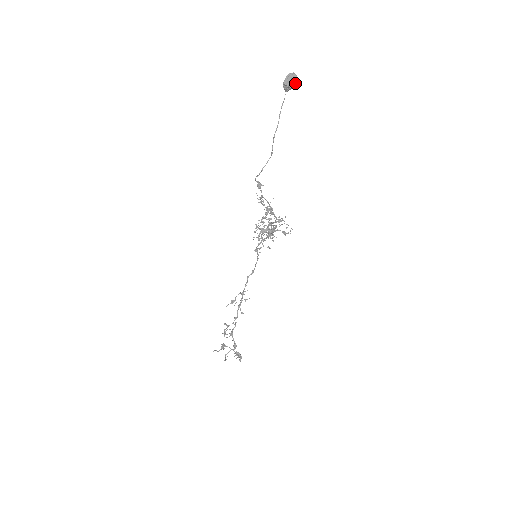
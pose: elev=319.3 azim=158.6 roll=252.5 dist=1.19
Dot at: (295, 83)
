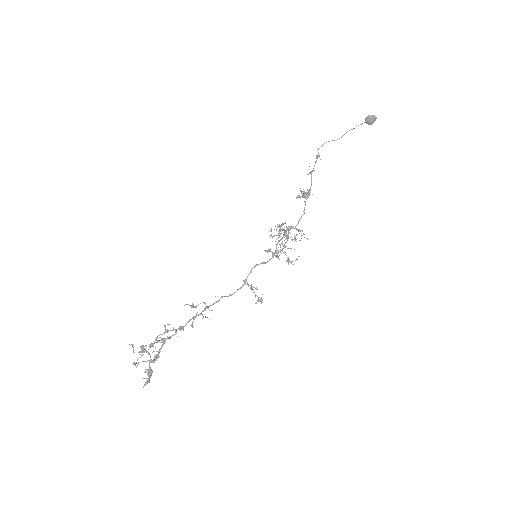
Dot at: (373, 122)
